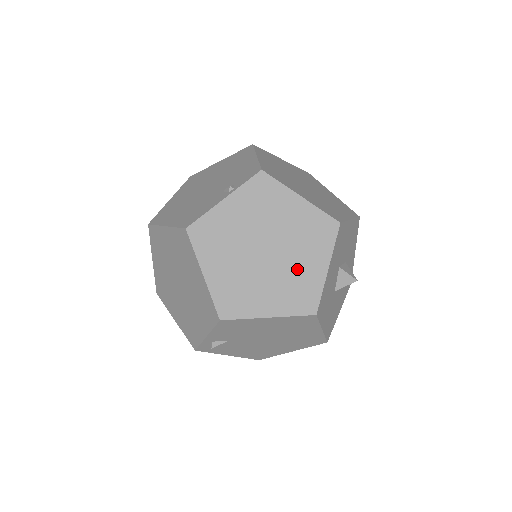
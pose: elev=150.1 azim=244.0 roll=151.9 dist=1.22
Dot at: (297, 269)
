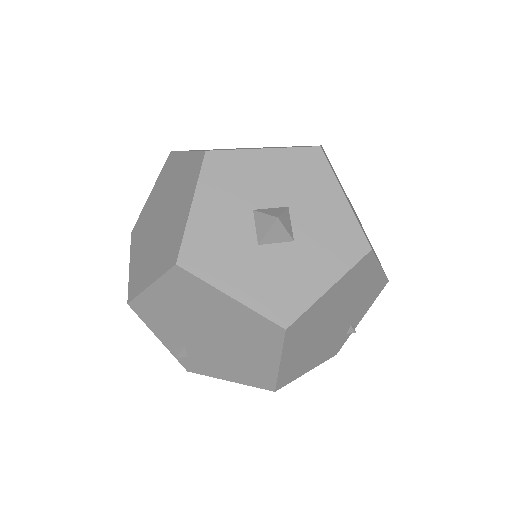
Dot at: (173, 223)
